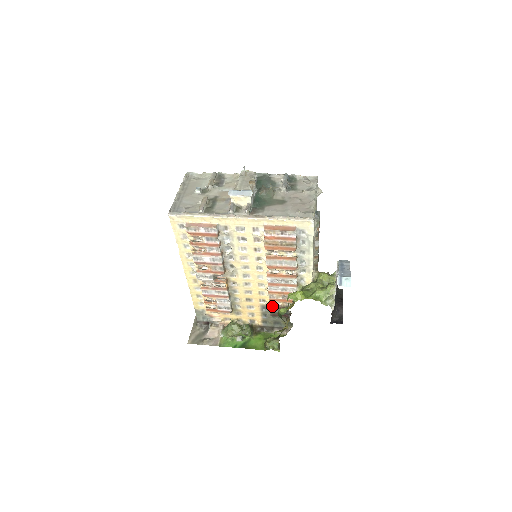
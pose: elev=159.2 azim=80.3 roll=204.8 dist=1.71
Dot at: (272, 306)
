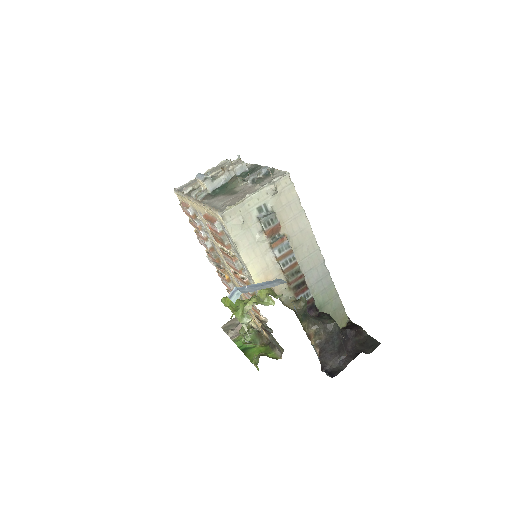
Dot at: (255, 315)
